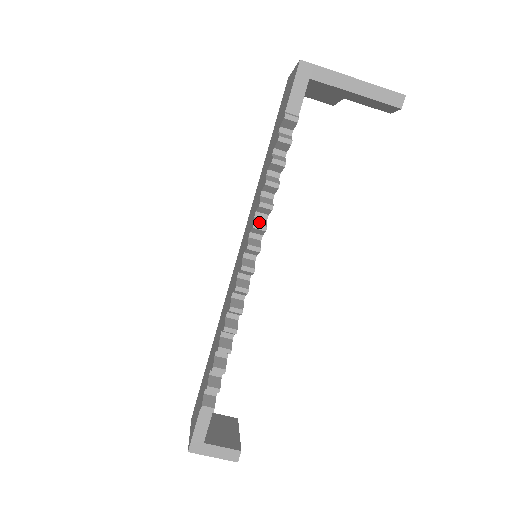
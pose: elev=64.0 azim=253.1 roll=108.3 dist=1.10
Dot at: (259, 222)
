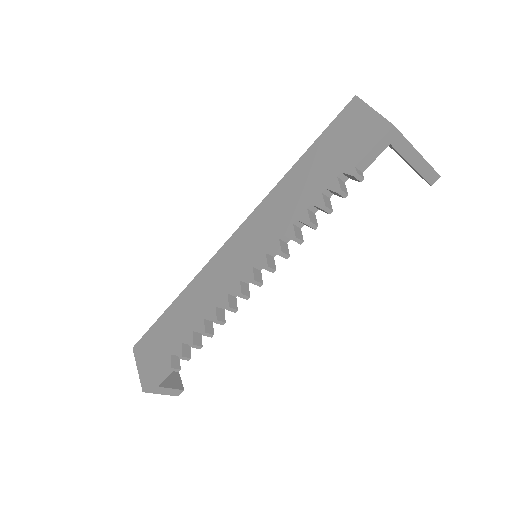
Dot at: (284, 249)
